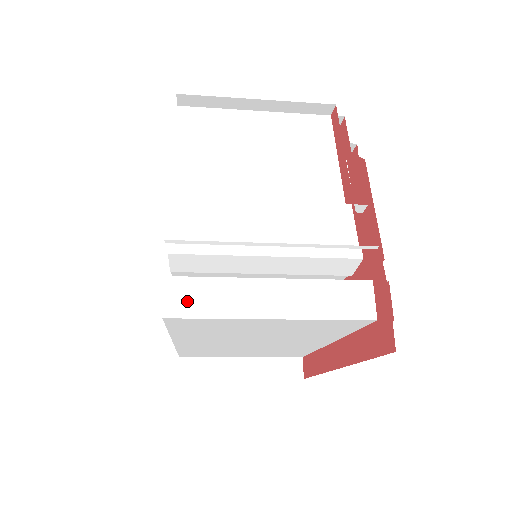
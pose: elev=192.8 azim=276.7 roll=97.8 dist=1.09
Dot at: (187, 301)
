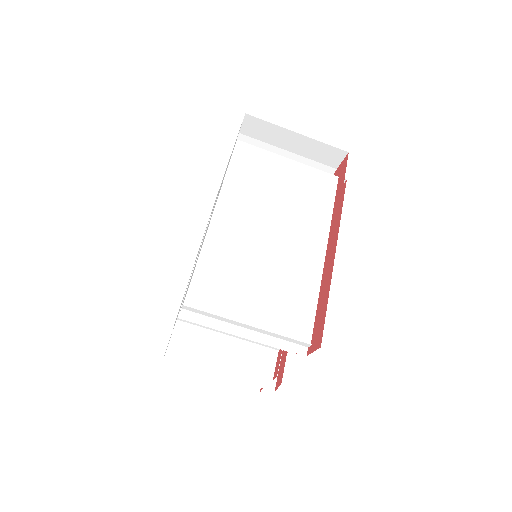
Dot at: occluded
